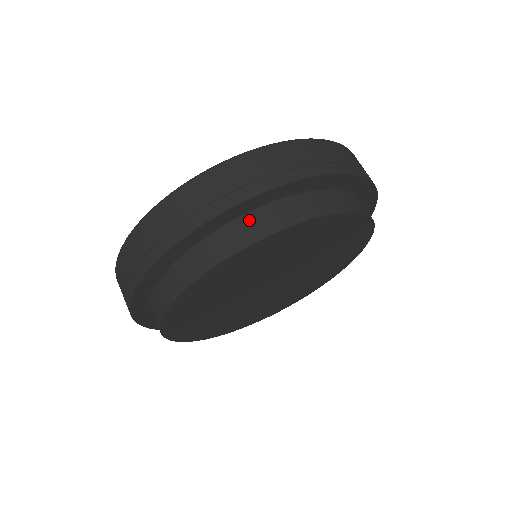
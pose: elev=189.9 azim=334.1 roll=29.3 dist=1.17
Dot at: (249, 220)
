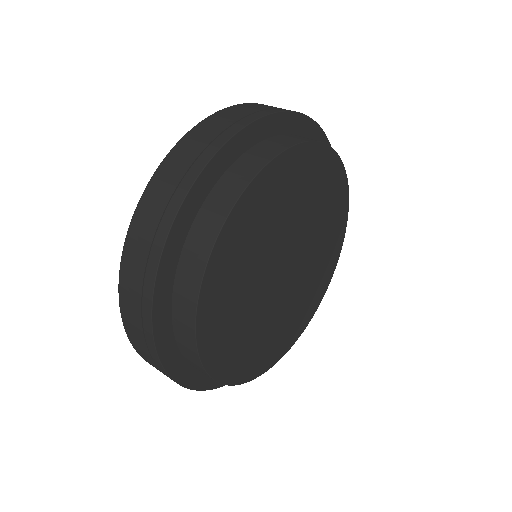
Dot at: (199, 225)
